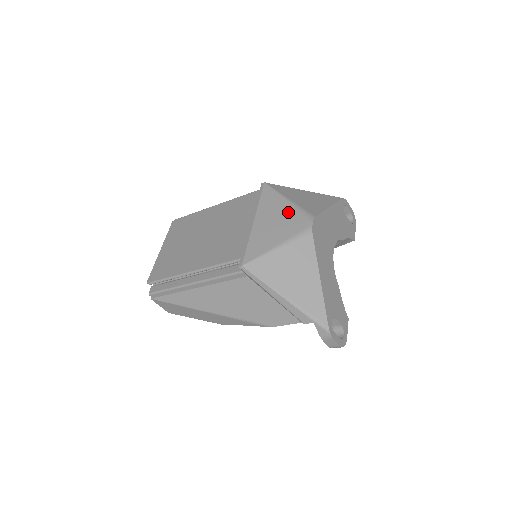
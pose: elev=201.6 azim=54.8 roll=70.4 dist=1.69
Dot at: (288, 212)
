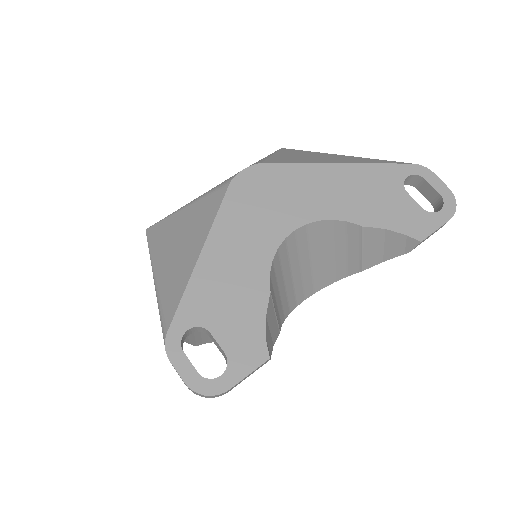
Dot at: occluded
